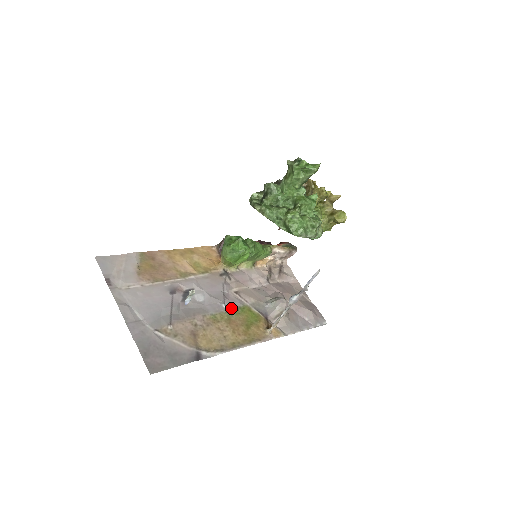
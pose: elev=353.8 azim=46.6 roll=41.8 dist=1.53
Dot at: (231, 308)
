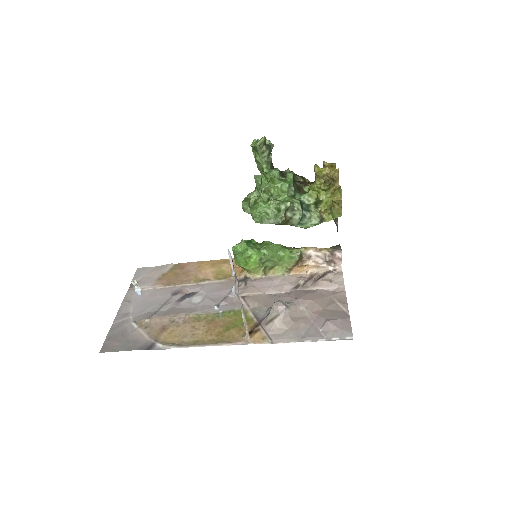
Dot at: (223, 310)
